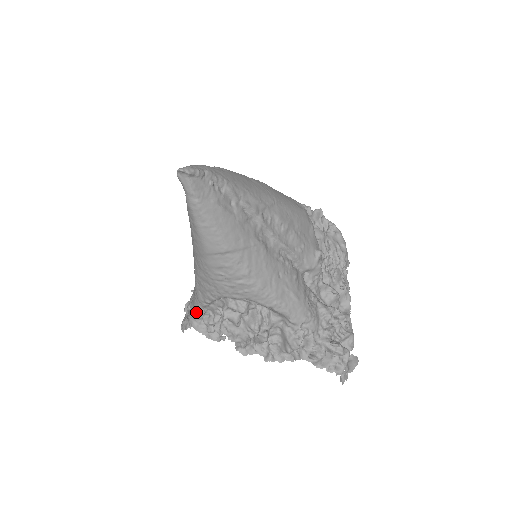
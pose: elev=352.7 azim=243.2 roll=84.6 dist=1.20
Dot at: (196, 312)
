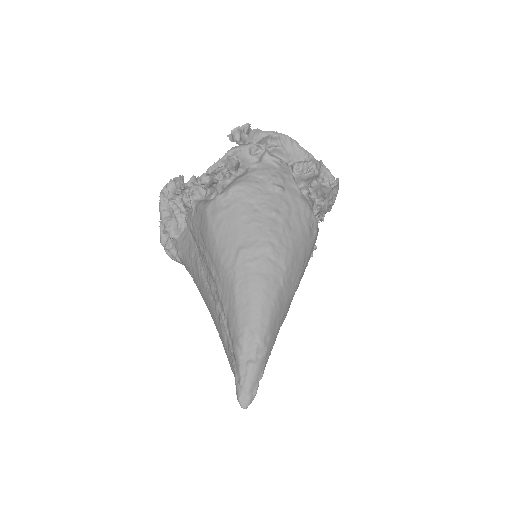
Dot at: occluded
